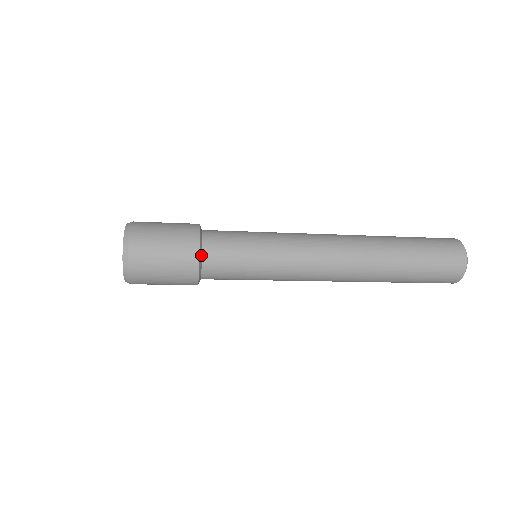
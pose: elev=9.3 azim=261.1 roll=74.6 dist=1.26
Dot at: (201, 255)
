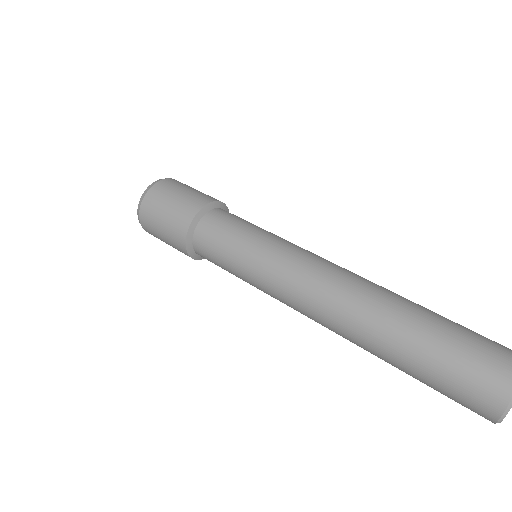
Dot at: (198, 256)
